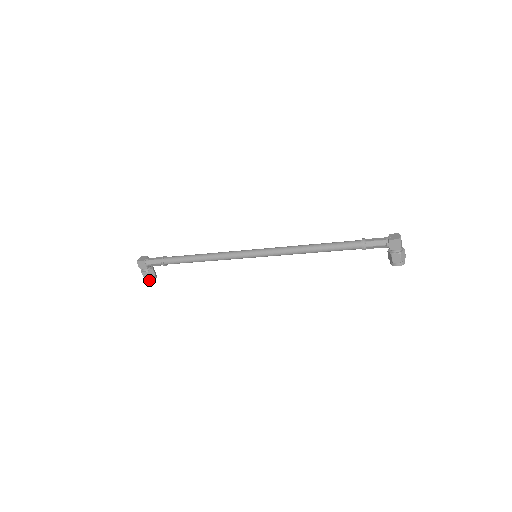
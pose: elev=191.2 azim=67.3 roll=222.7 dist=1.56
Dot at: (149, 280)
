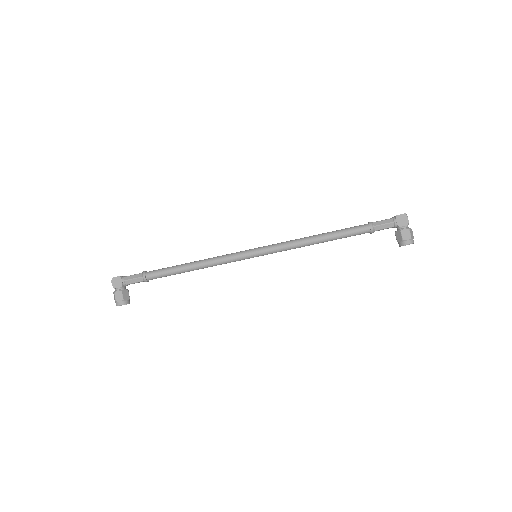
Dot at: (121, 302)
